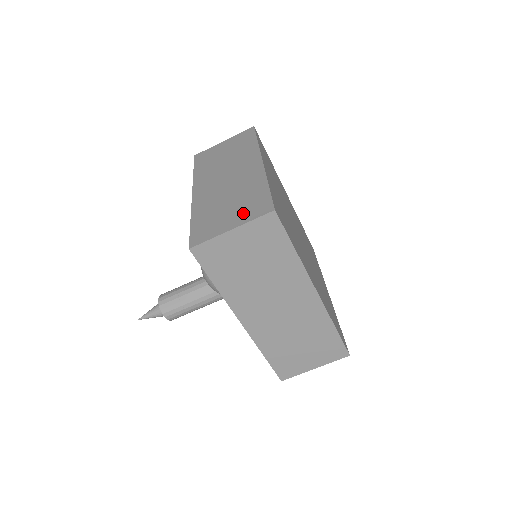
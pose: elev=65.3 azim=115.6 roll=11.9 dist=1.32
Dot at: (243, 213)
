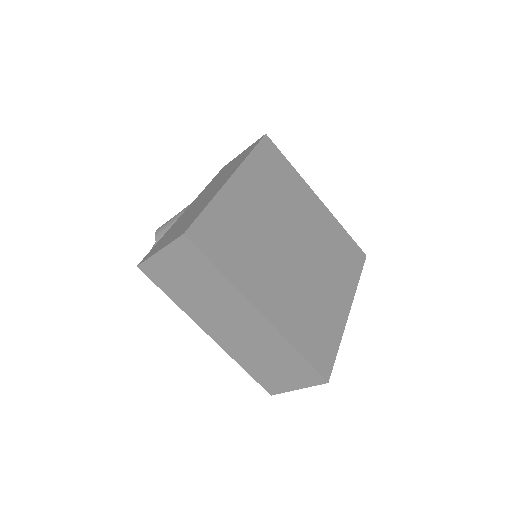
Dot at: (297, 377)
